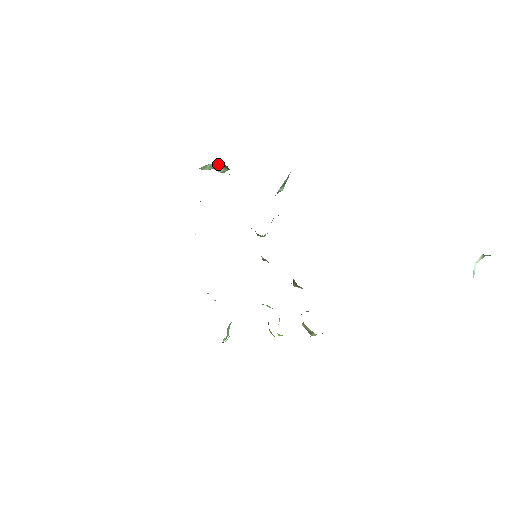
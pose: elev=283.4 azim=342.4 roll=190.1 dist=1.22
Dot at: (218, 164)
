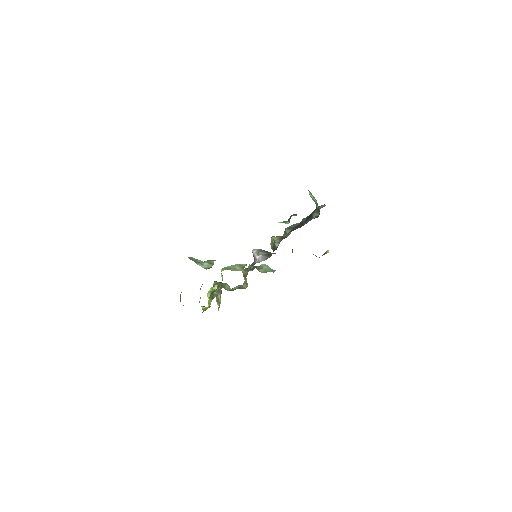
Dot at: occluded
